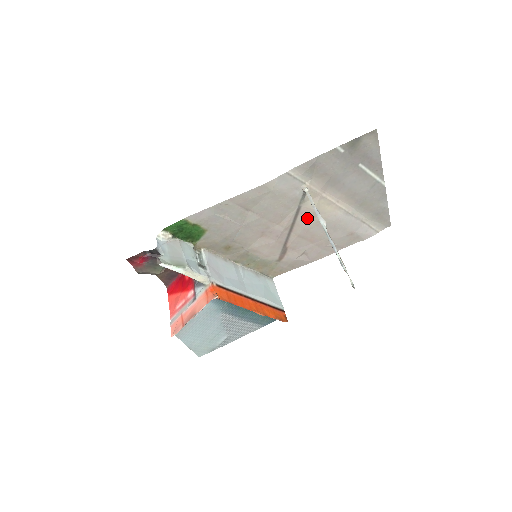
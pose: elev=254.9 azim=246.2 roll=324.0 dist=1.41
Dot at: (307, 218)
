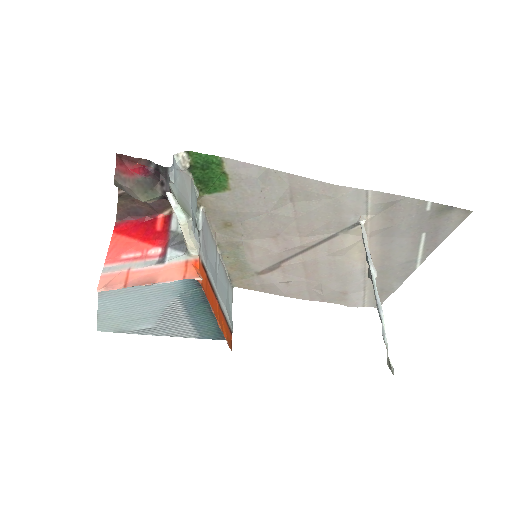
Dot at: (330, 250)
